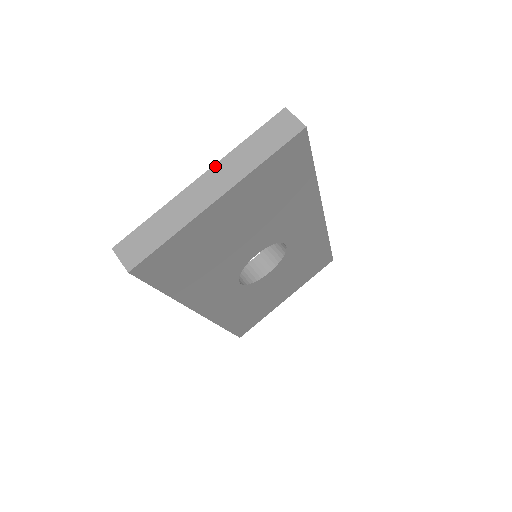
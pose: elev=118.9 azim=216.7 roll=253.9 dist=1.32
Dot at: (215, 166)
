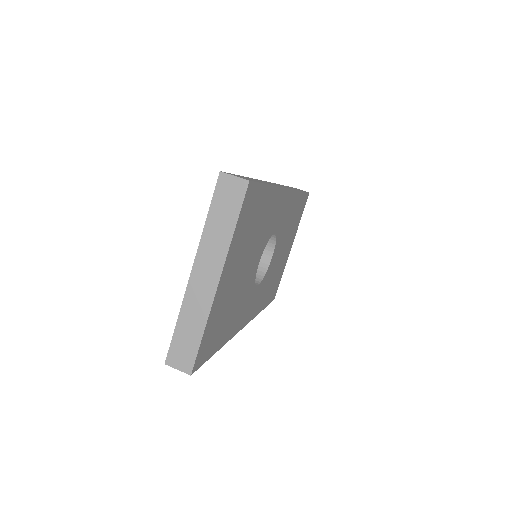
Dot at: (197, 256)
